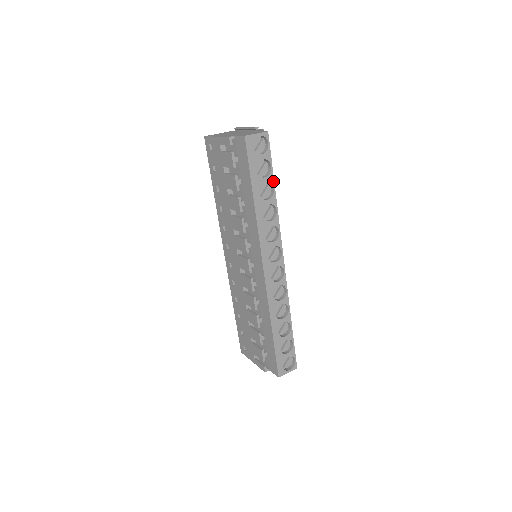
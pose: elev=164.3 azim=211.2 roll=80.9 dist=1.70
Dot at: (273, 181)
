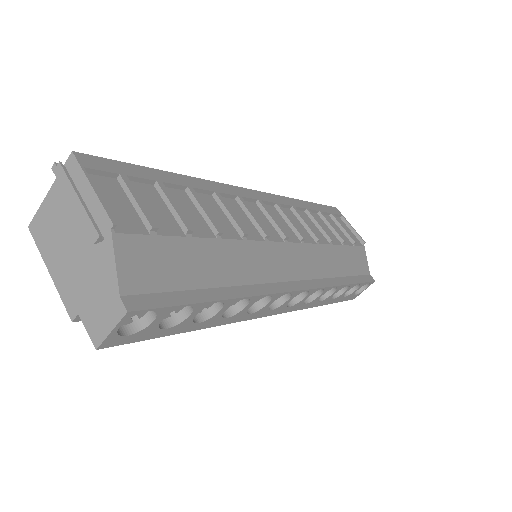
Dot at: (208, 303)
